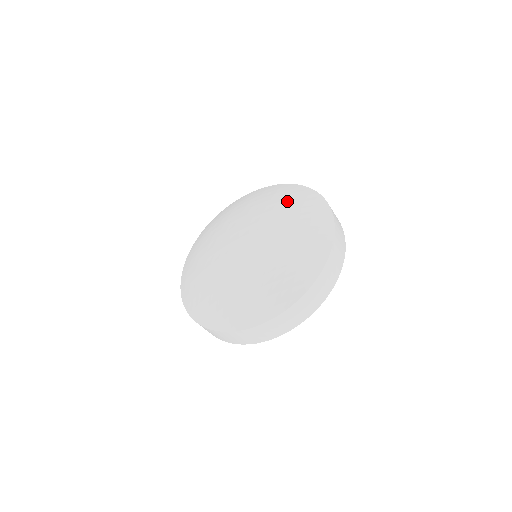
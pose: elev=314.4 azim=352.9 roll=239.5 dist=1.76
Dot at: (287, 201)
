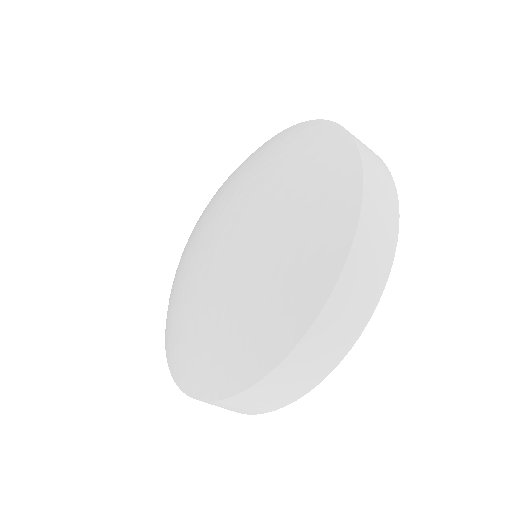
Dot at: (237, 169)
